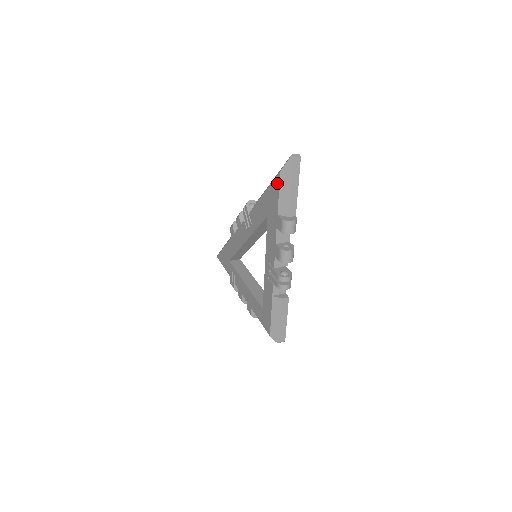
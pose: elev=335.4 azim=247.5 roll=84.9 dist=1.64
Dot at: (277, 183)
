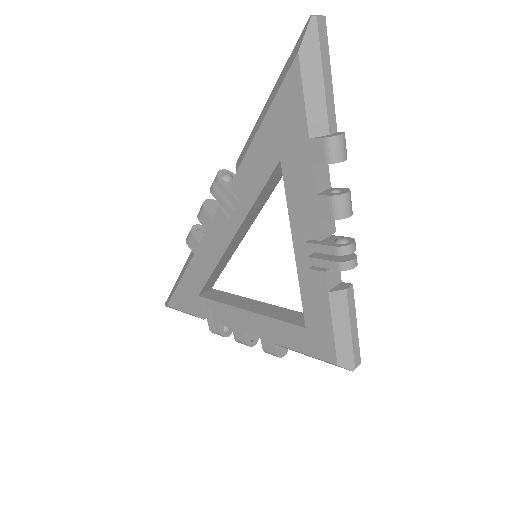
Dot at: (294, 80)
